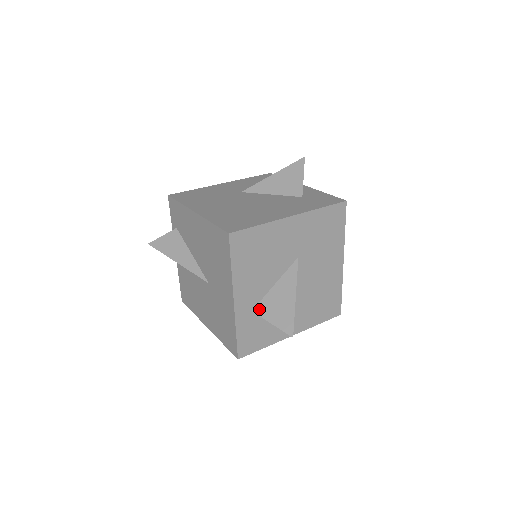
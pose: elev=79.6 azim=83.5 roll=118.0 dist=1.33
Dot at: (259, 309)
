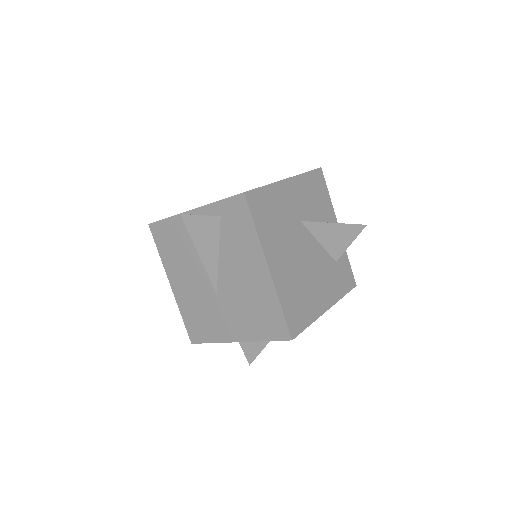
Dot at: occluded
